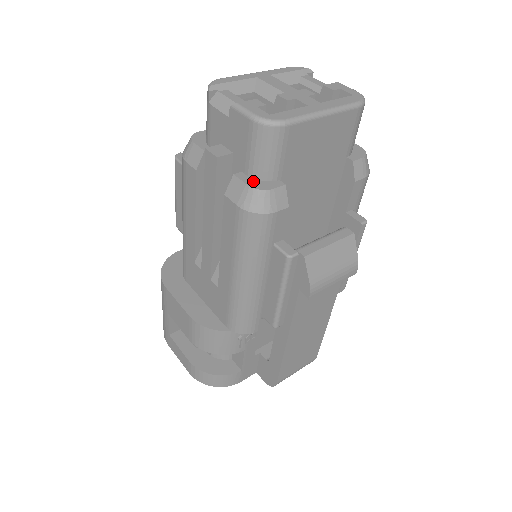
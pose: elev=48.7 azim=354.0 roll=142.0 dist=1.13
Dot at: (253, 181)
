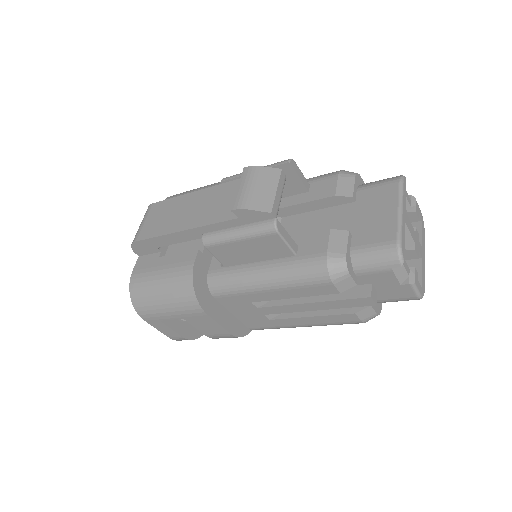
Dot at: (377, 307)
